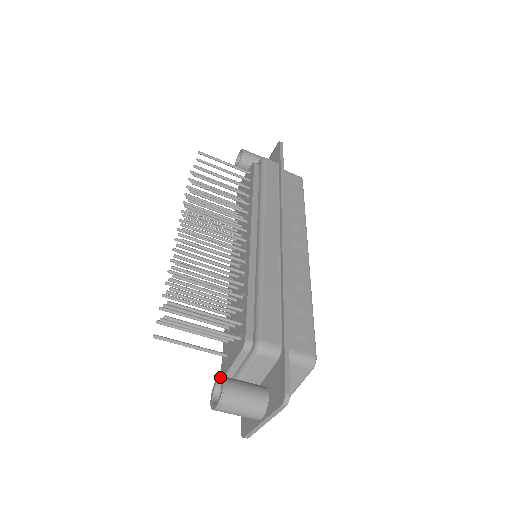
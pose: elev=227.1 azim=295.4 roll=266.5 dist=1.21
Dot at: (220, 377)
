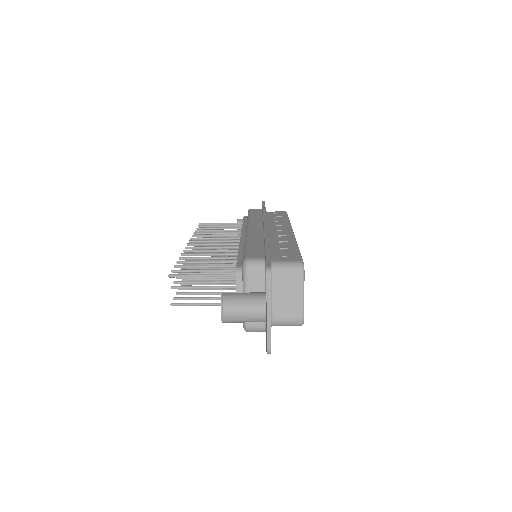
Dot at: occluded
